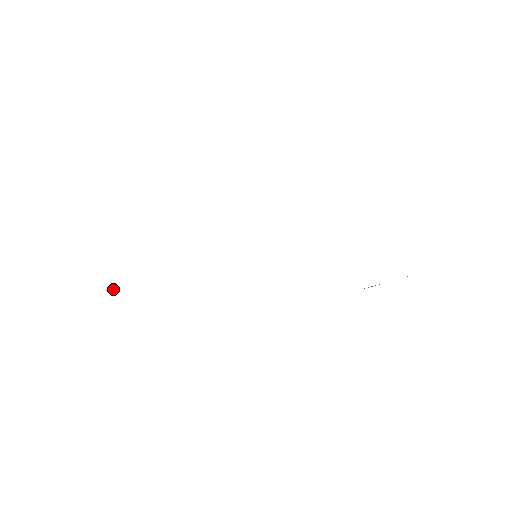
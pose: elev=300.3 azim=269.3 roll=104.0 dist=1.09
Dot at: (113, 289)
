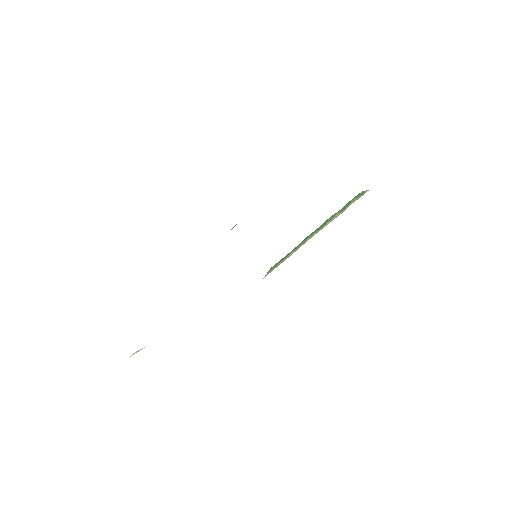
Dot at: (136, 351)
